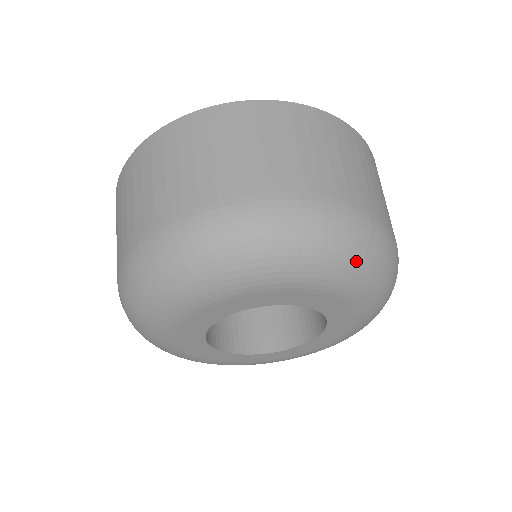
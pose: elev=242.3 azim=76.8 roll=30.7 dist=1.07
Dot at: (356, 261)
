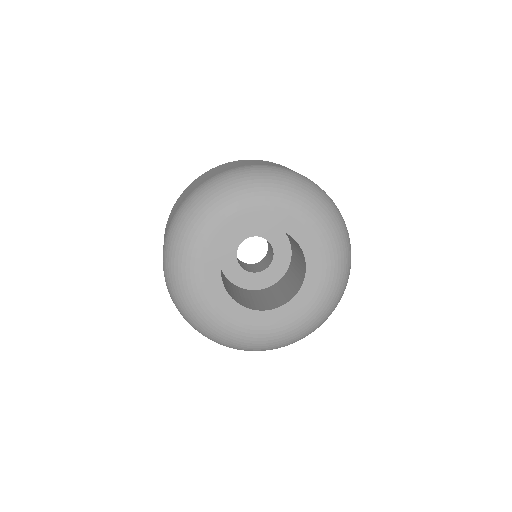
Dot at: (317, 200)
